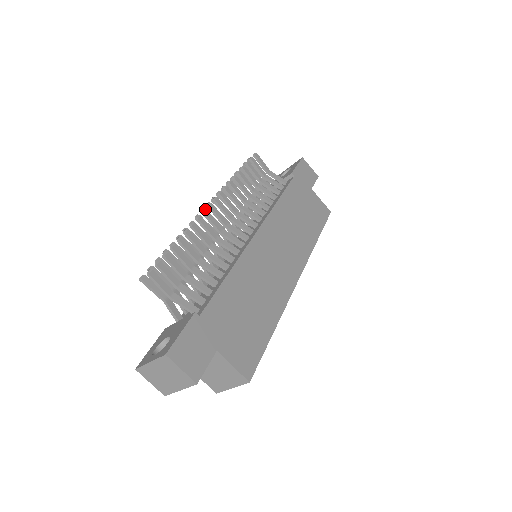
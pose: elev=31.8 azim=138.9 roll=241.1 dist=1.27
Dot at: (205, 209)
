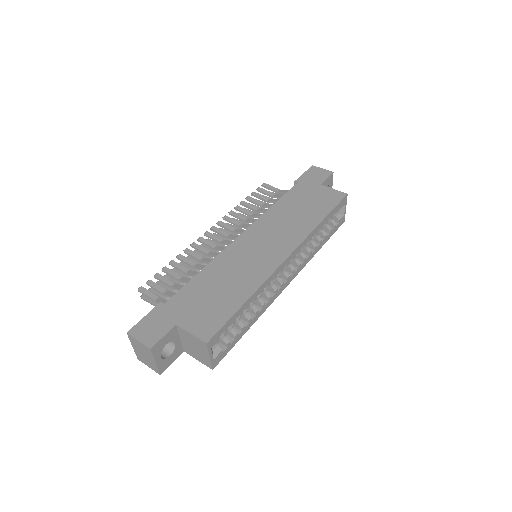
Dot at: (199, 237)
